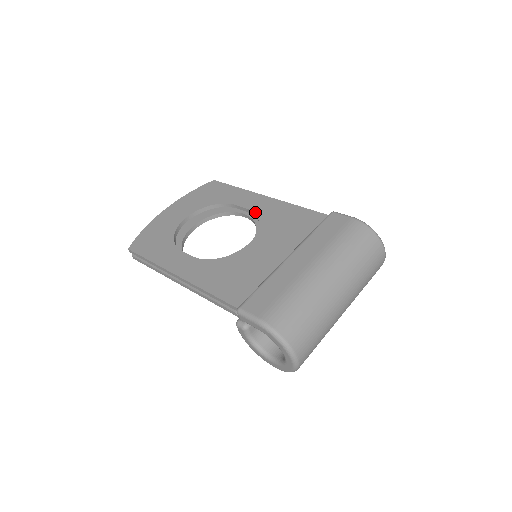
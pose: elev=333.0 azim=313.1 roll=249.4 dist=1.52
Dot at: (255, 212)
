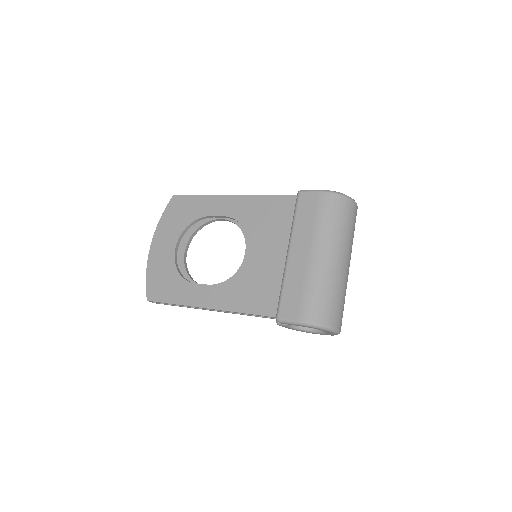
Dot at: (232, 217)
